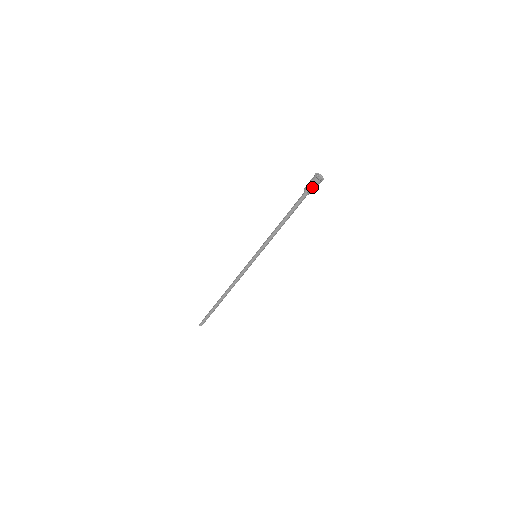
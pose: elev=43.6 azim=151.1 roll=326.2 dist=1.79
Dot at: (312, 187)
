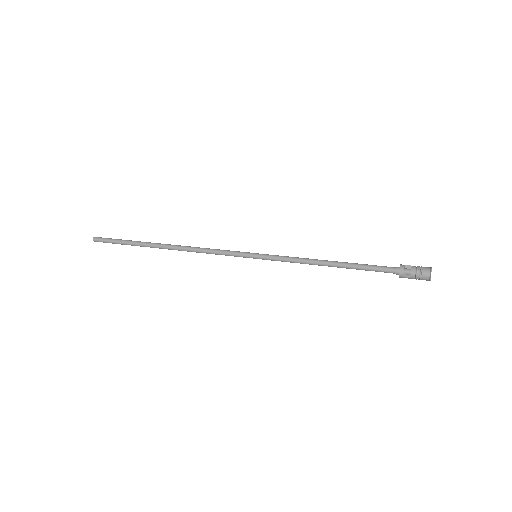
Dot at: occluded
